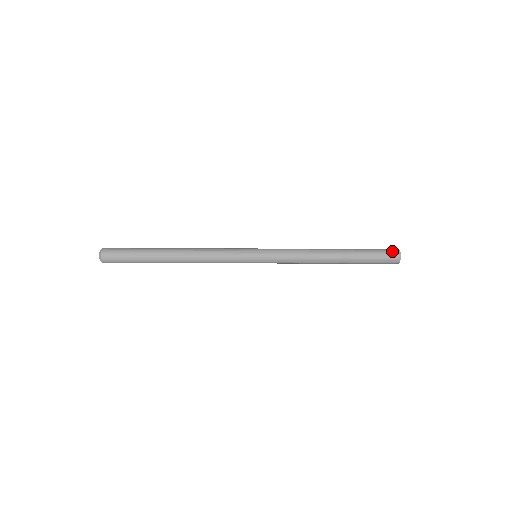
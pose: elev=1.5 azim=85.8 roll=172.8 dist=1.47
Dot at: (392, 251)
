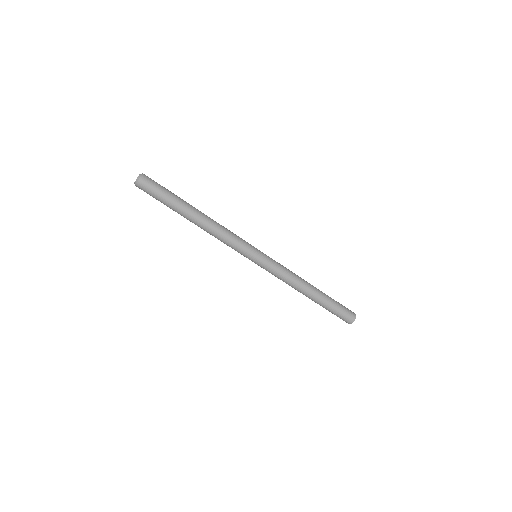
Dot at: occluded
